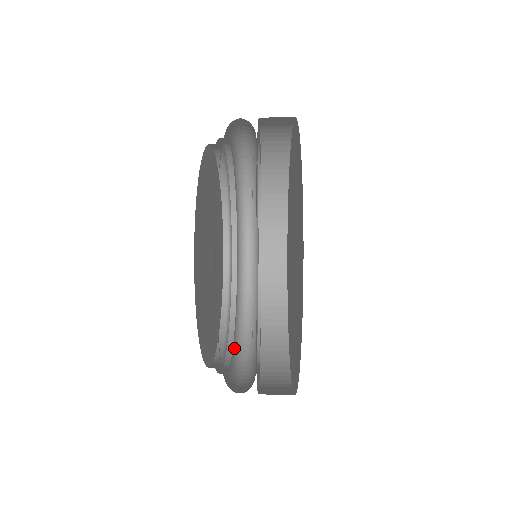
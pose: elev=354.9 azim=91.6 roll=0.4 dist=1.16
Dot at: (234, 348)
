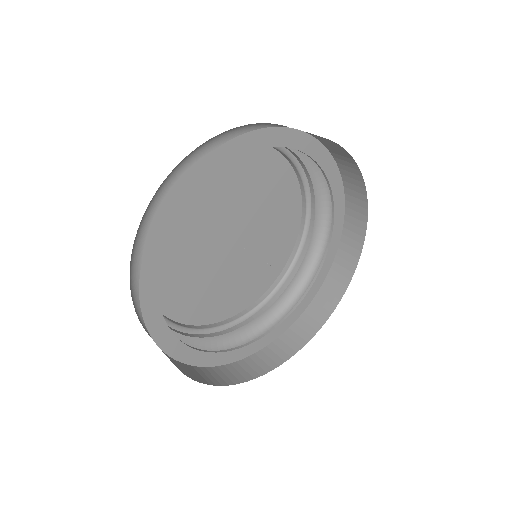
Dot at: (316, 232)
